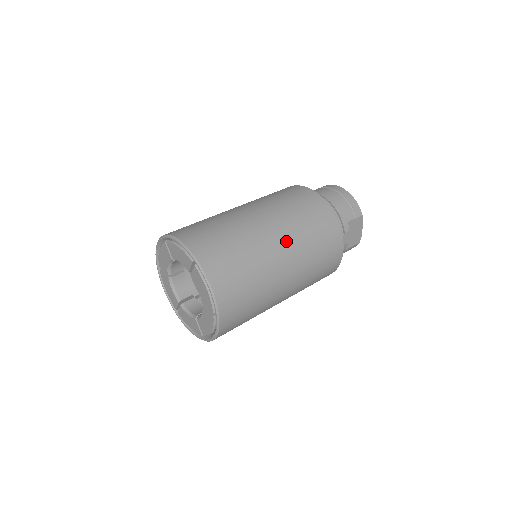
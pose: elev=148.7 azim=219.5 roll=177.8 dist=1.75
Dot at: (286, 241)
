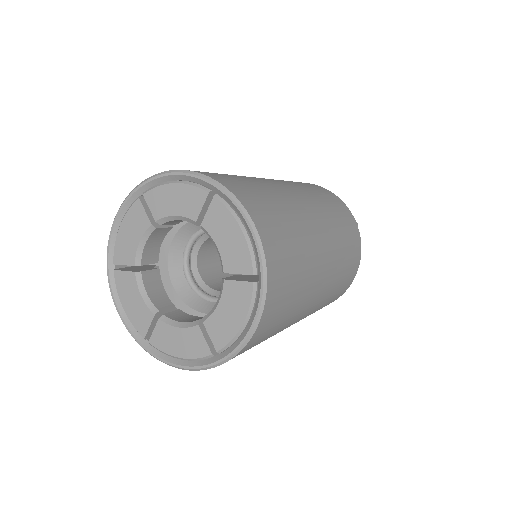
Dot at: (313, 206)
